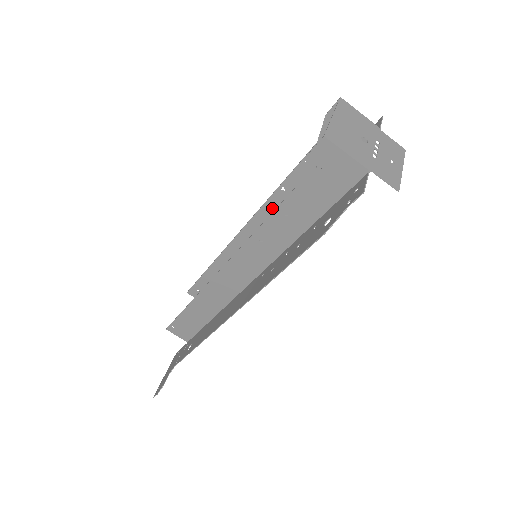
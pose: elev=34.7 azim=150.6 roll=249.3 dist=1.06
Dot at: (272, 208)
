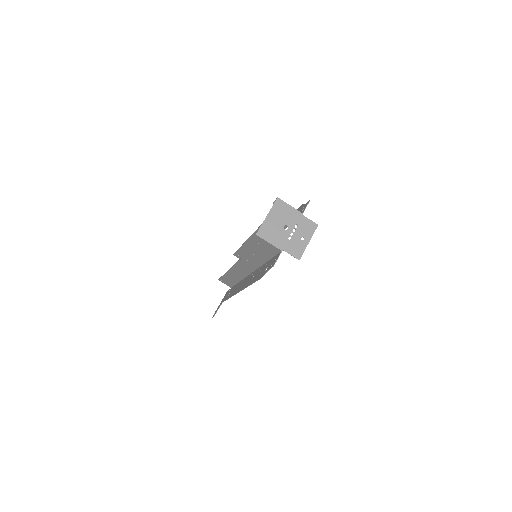
Dot at: occluded
